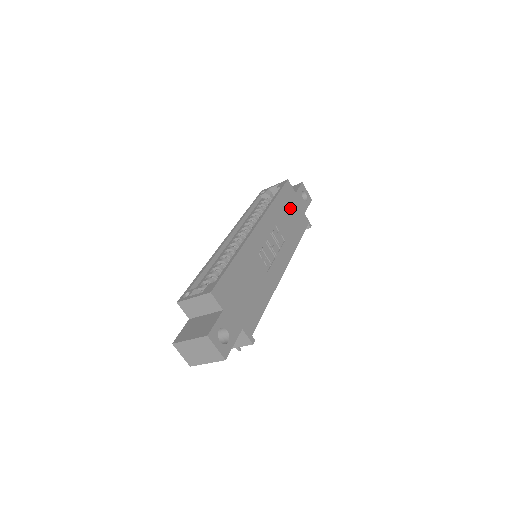
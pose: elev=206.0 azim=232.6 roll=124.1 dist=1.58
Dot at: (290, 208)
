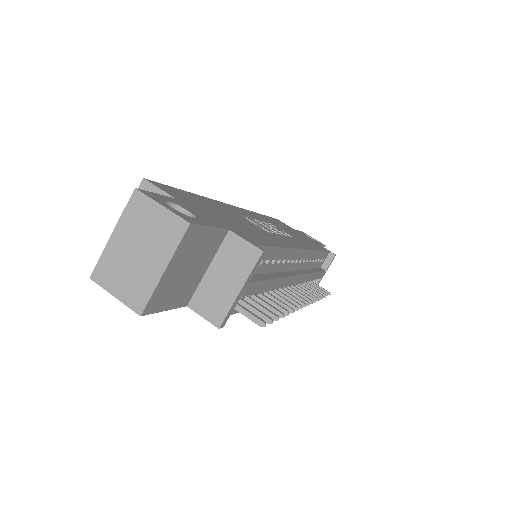
Dot at: (290, 230)
